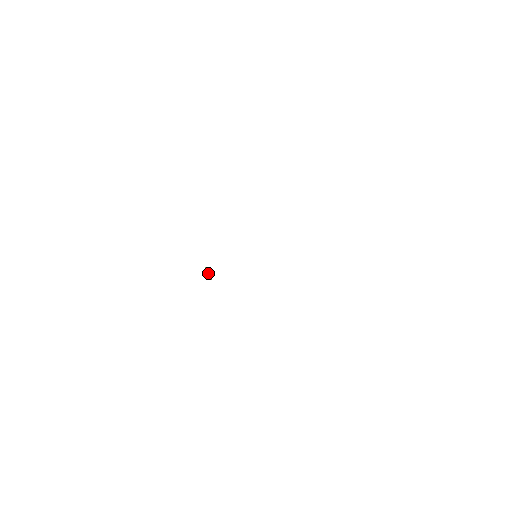
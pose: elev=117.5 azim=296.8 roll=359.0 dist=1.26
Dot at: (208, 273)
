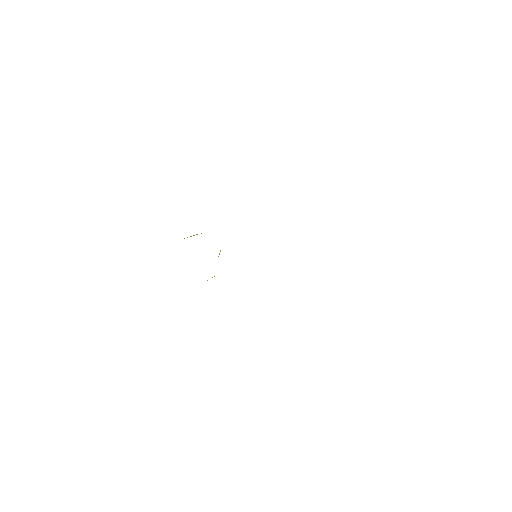
Dot at: occluded
